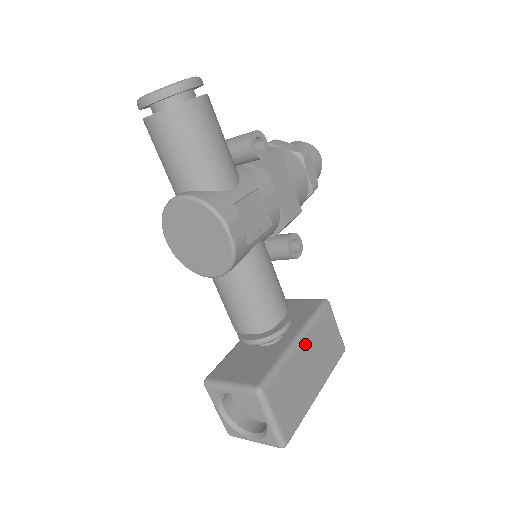
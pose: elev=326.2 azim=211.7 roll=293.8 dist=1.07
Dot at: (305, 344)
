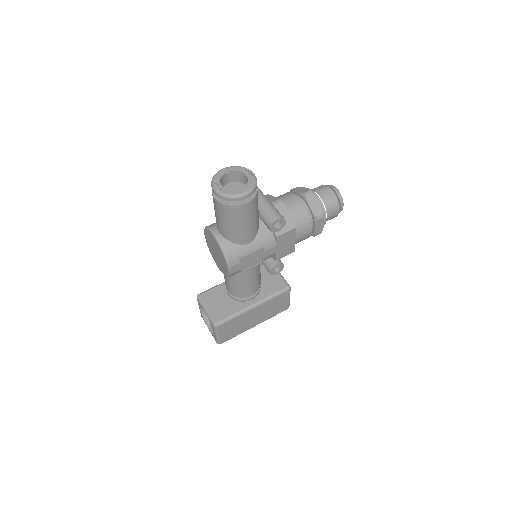
Dot at: (258, 308)
